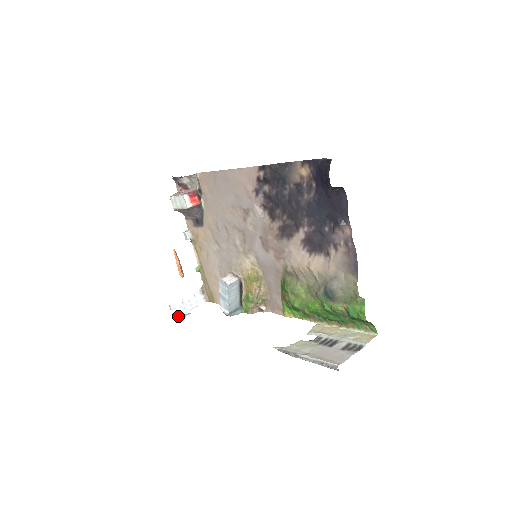
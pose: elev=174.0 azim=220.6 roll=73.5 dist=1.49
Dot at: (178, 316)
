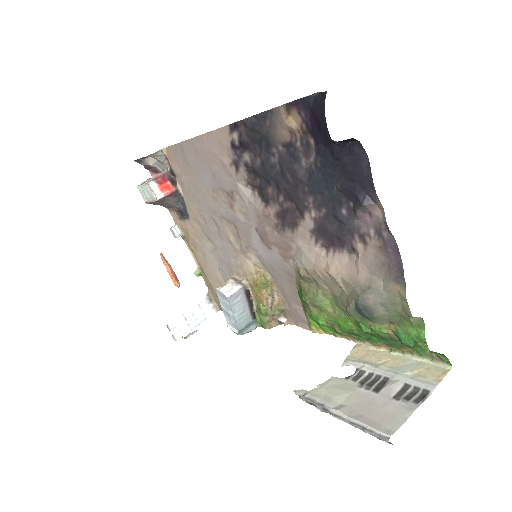
Dot at: (181, 336)
